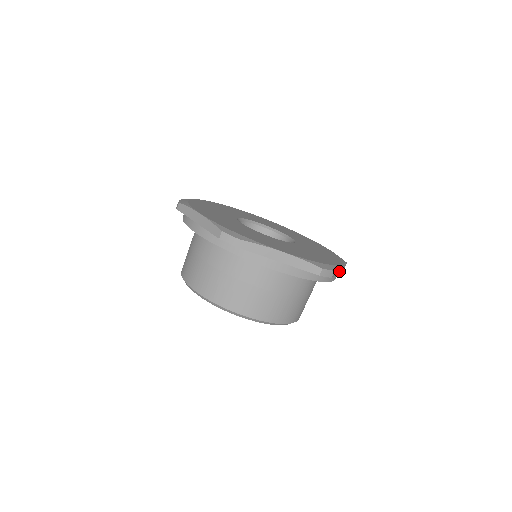
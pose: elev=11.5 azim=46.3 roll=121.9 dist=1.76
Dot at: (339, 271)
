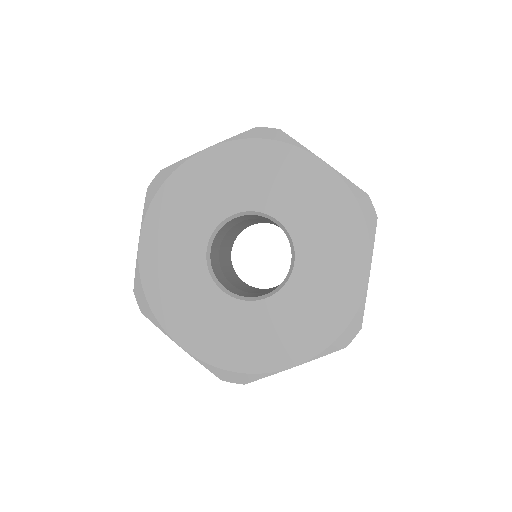
Dot at: occluded
